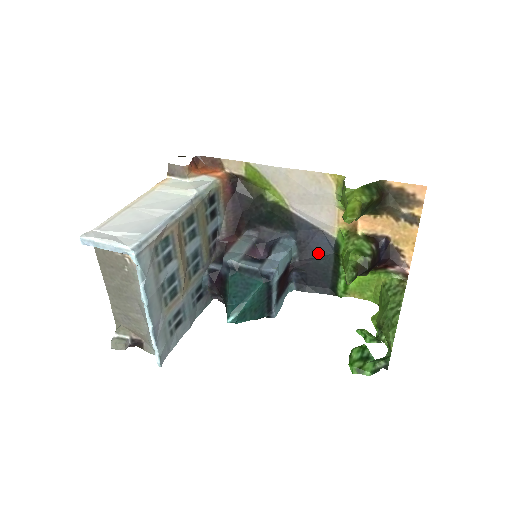
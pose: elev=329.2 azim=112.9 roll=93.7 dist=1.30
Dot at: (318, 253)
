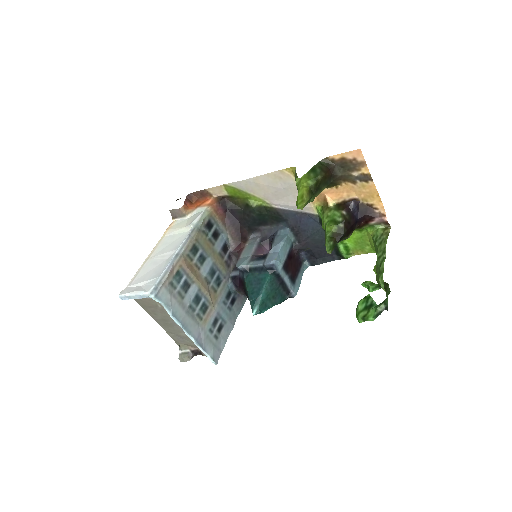
Dot at: (310, 232)
